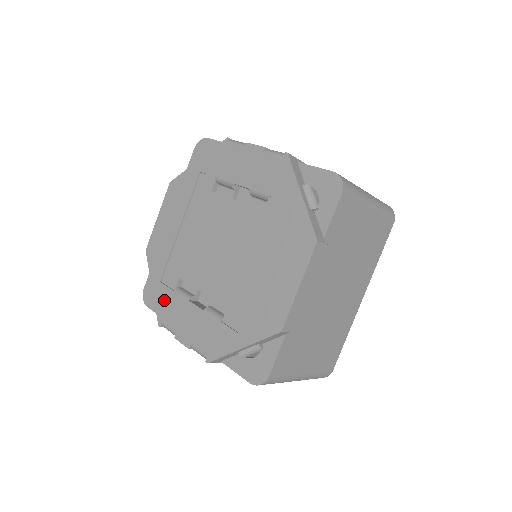
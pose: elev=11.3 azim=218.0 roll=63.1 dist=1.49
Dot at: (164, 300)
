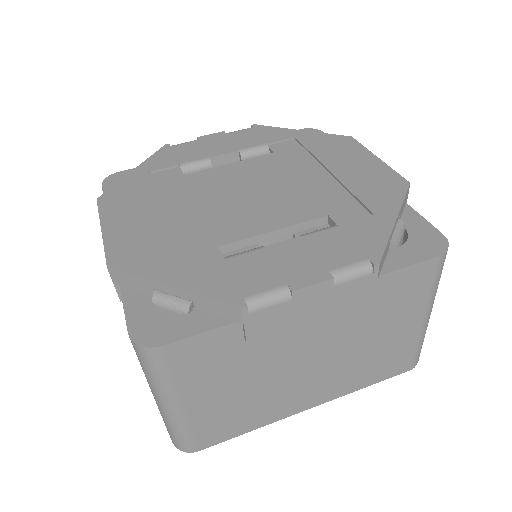
Dot at: (217, 277)
